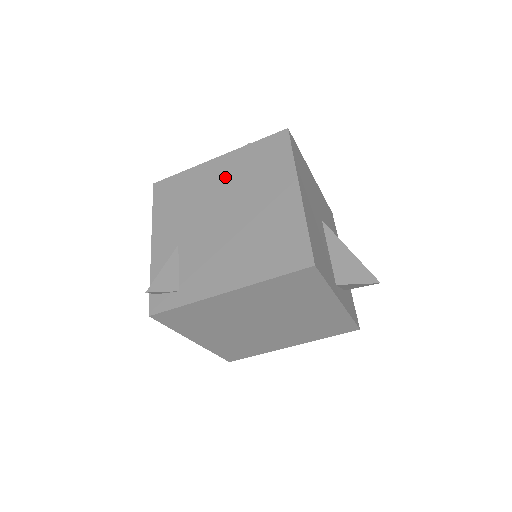
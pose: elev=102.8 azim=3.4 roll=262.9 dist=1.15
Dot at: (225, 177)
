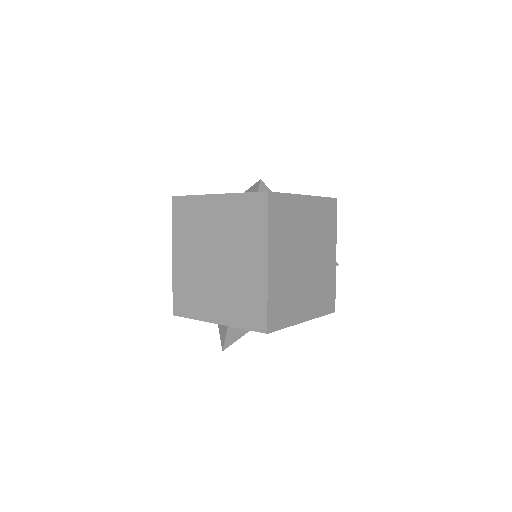
Dot at: occluded
